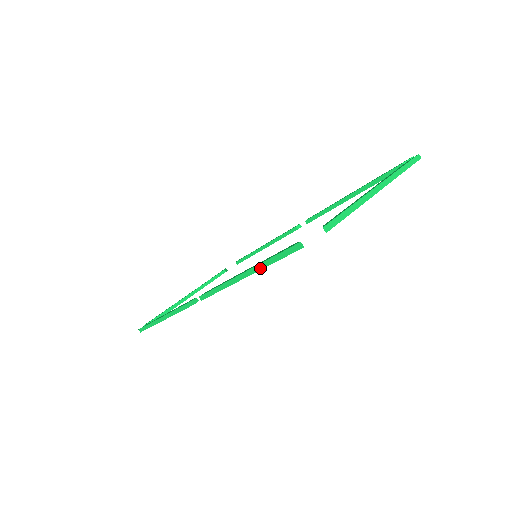
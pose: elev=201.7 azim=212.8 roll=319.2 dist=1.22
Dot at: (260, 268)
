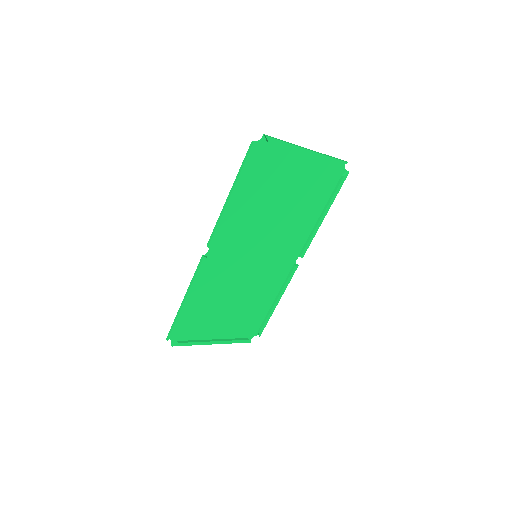
Dot at: (236, 180)
